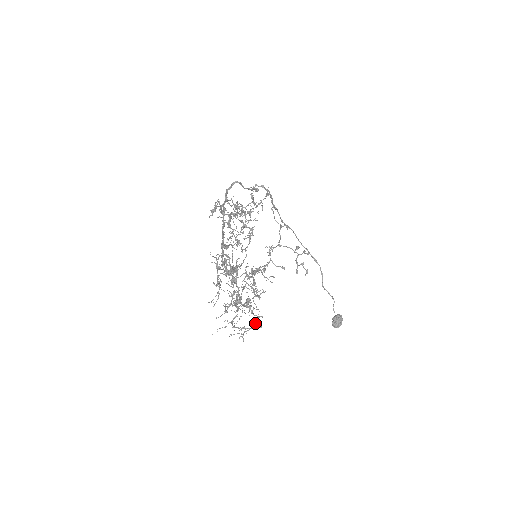
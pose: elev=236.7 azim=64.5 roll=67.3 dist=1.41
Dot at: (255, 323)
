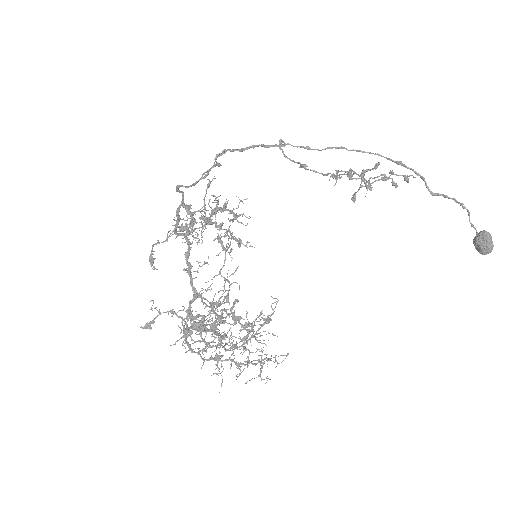
Dot at: (260, 365)
